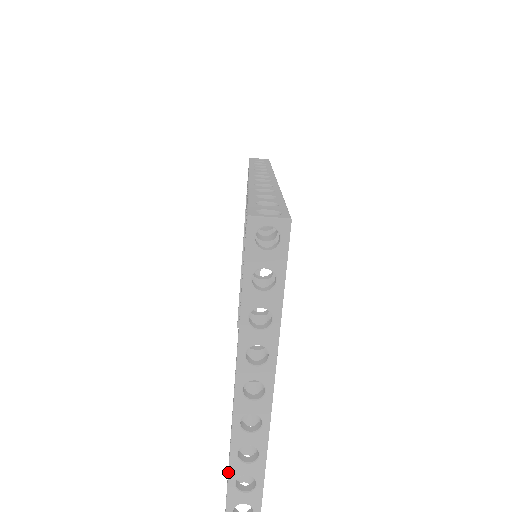
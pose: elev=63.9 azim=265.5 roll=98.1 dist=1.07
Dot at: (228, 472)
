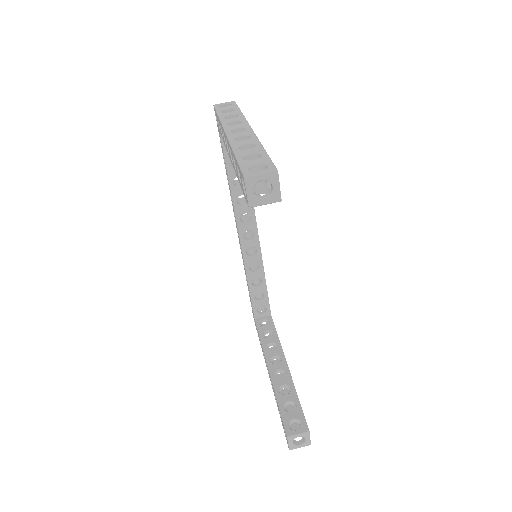
Dot at: (235, 157)
